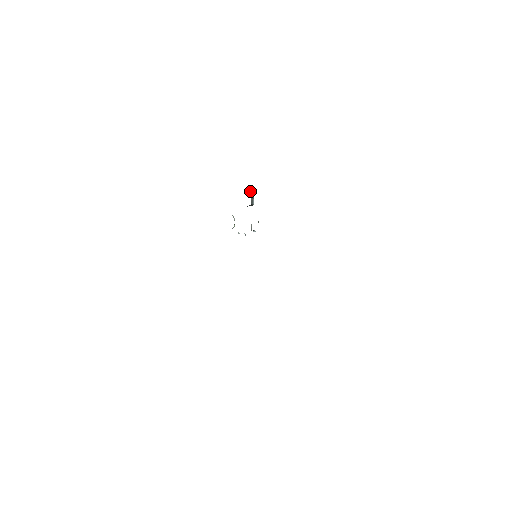
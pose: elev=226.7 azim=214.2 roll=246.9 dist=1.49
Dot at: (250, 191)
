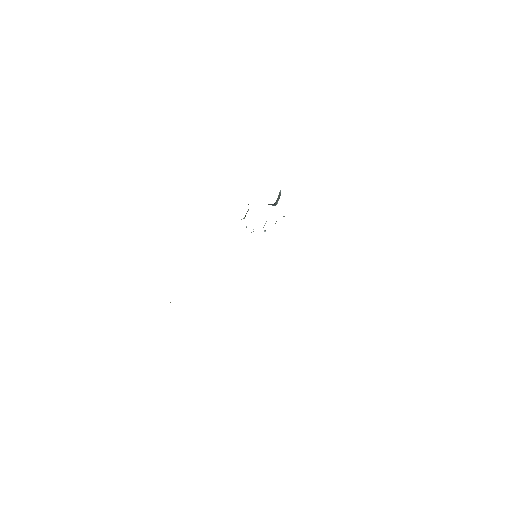
Dot at: (280, 190)
